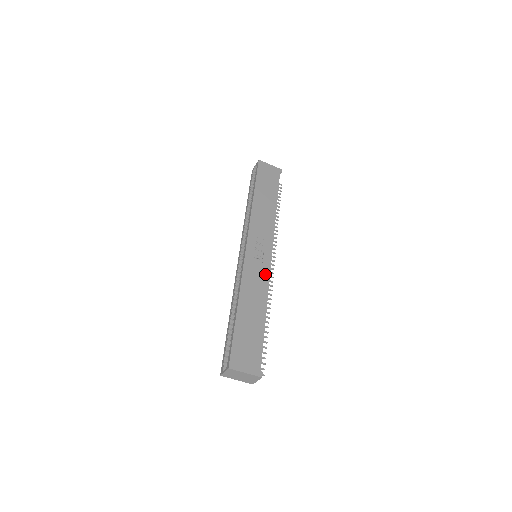
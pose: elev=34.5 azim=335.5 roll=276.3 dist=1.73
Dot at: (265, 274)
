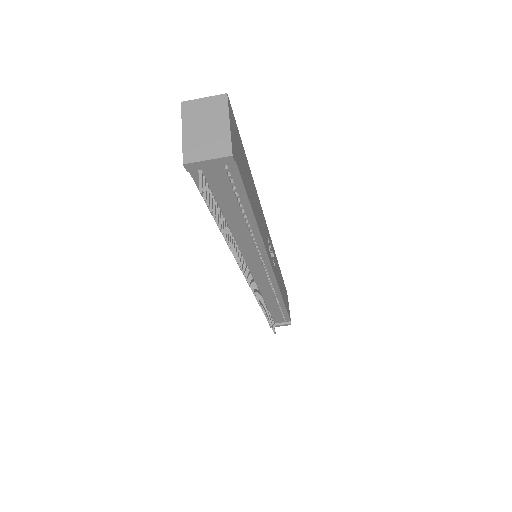
Dot at: occluded
